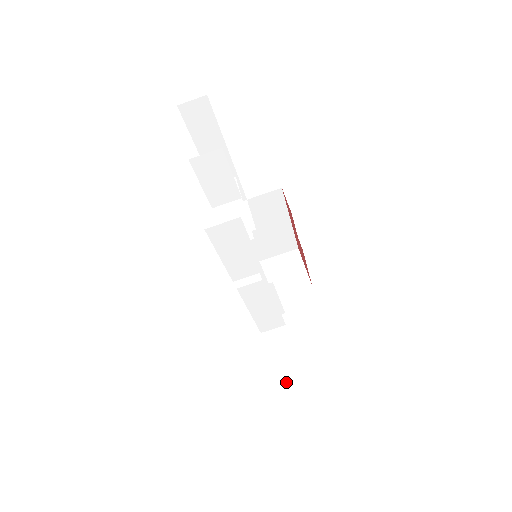
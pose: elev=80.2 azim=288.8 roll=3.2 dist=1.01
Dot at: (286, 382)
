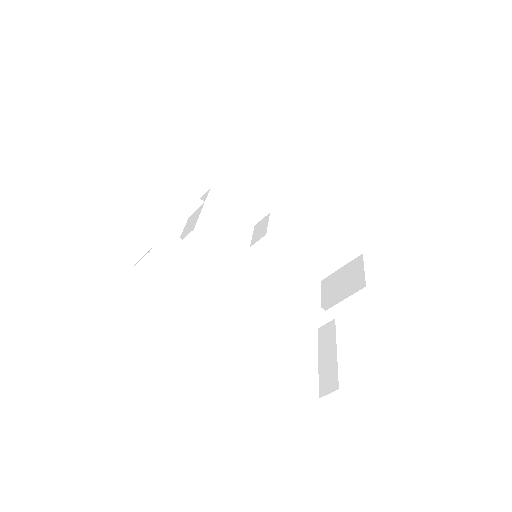
Dot at: (322, 387)
